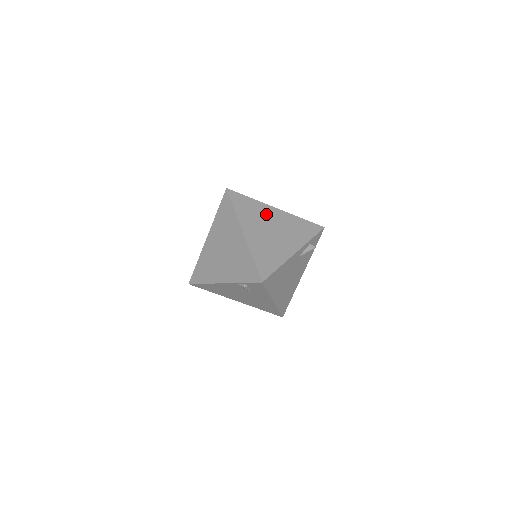
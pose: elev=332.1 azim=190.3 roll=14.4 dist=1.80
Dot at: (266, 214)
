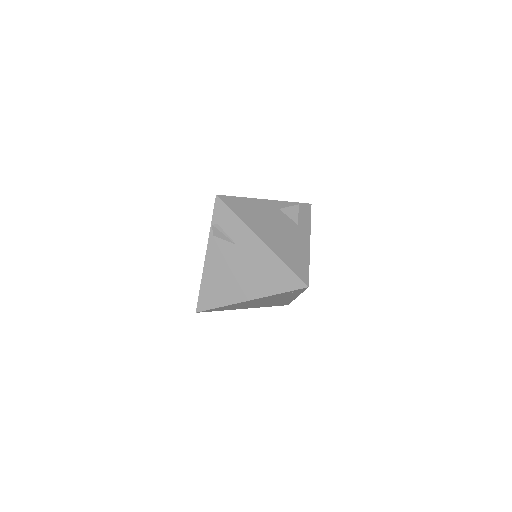
Dot at: occluded
